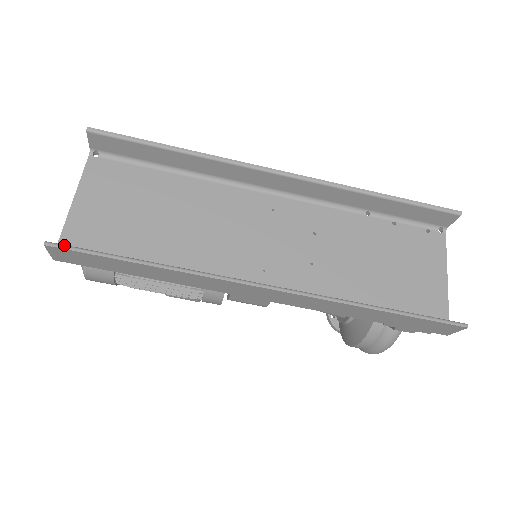
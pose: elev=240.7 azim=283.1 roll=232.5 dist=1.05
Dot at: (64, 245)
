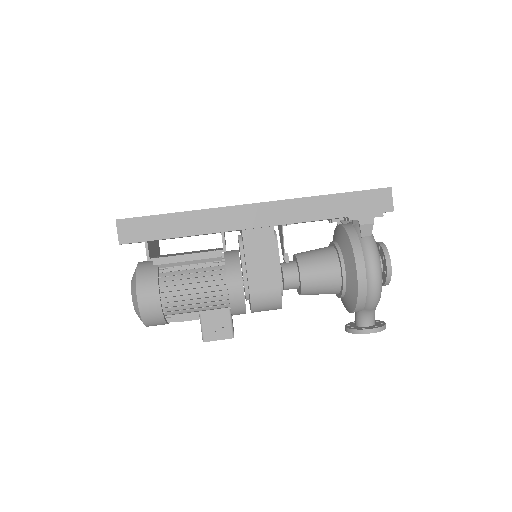
Dot at: (128, 219)
